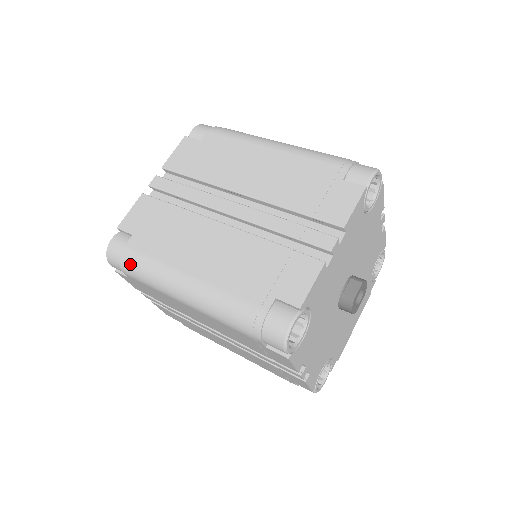
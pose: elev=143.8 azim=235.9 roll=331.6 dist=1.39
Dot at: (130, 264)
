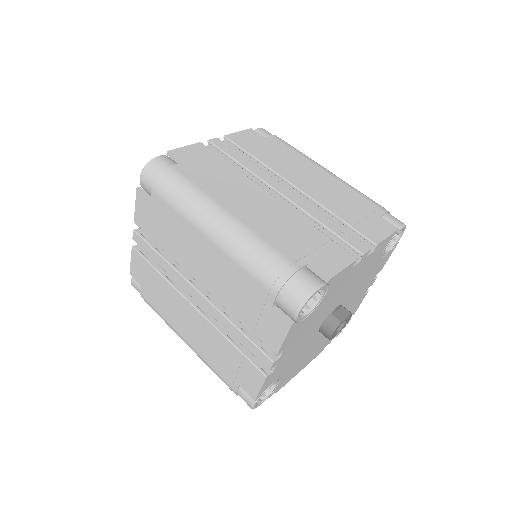
Dot at: (170, 181)
